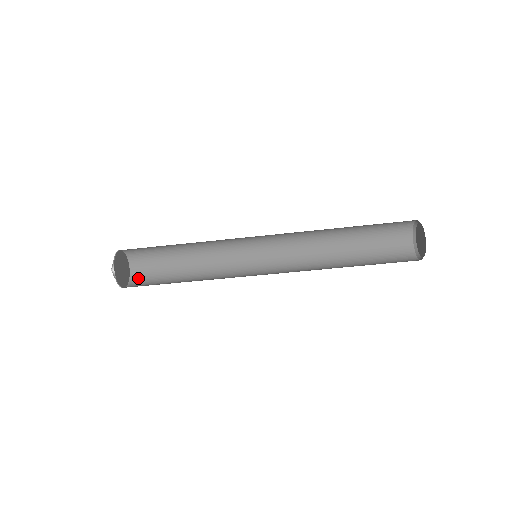
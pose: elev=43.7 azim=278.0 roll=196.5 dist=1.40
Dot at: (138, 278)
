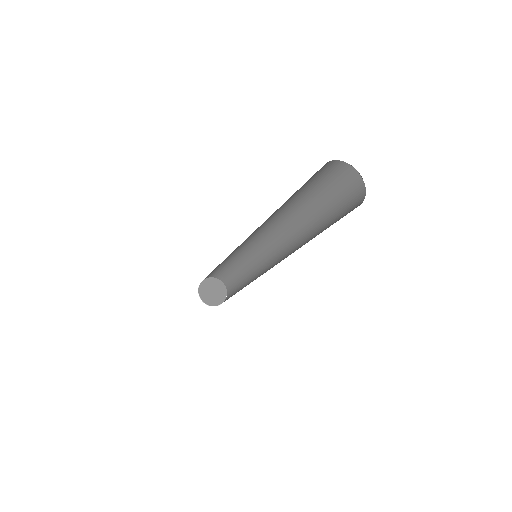
Dot at: occluded
